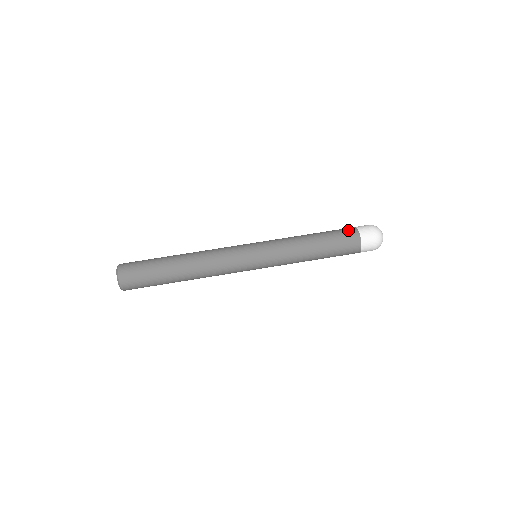
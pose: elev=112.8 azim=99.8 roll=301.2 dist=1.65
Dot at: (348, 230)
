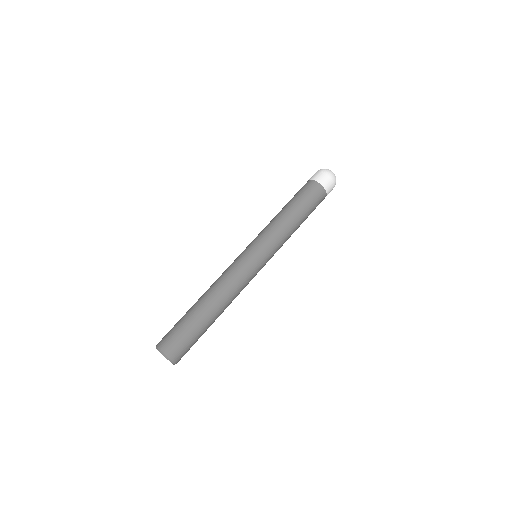
Dot at: occluded
